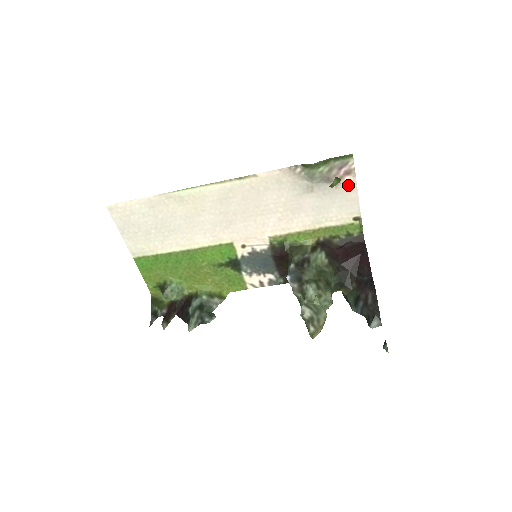
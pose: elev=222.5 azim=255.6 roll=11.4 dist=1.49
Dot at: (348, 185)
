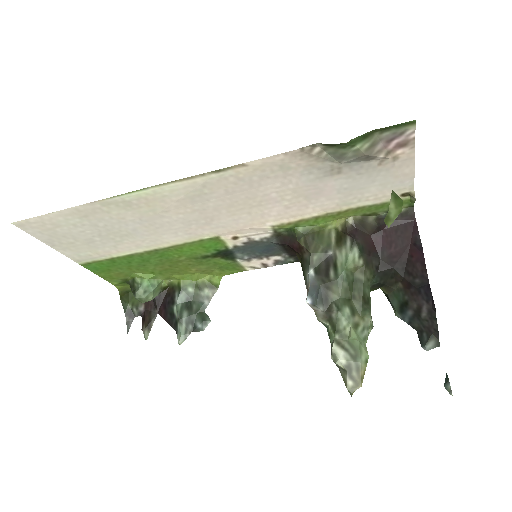
Dot at: (400, 159)
